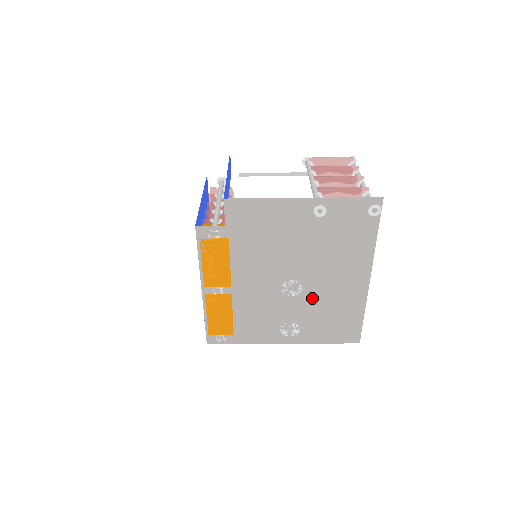
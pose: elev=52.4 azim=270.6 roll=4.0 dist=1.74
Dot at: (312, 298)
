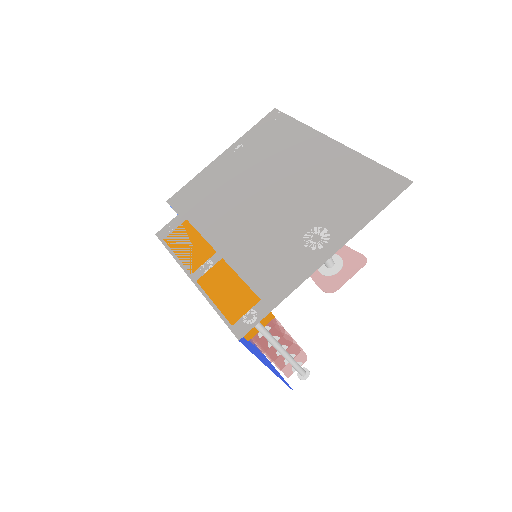
Dot at: (302, 195)
